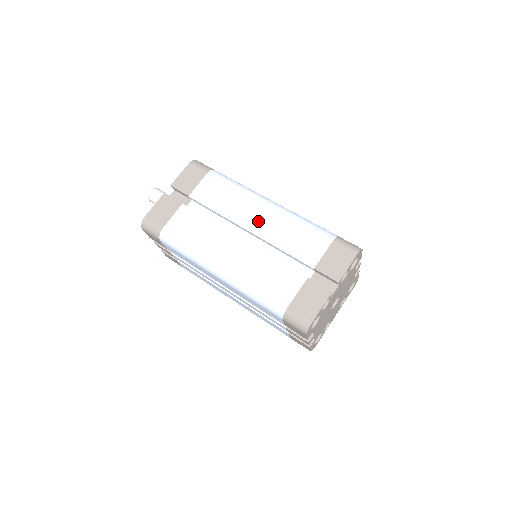
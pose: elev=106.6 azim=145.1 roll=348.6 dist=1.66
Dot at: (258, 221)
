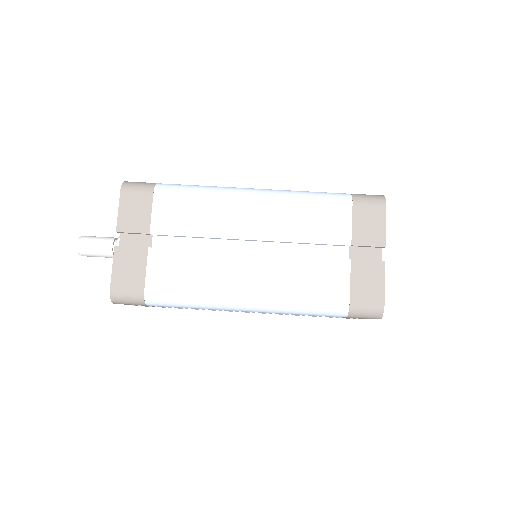
Dot at: (255, 222)
